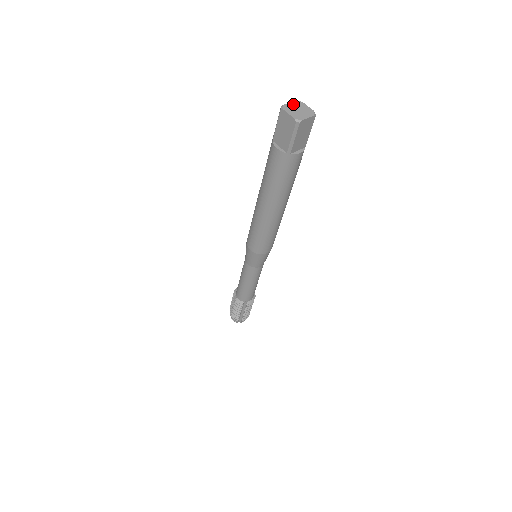
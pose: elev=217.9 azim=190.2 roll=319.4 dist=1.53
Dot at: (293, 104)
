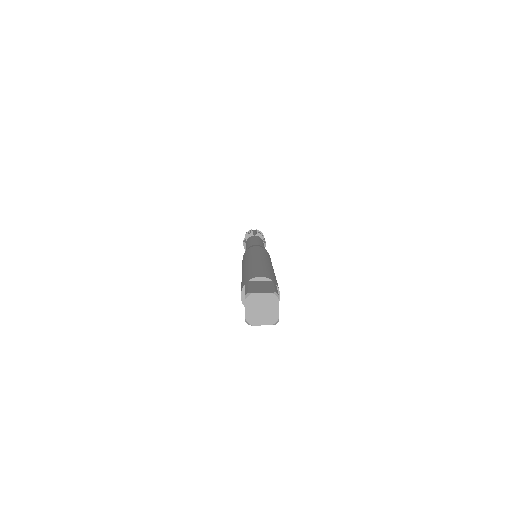
Dot at: (264, 298)
